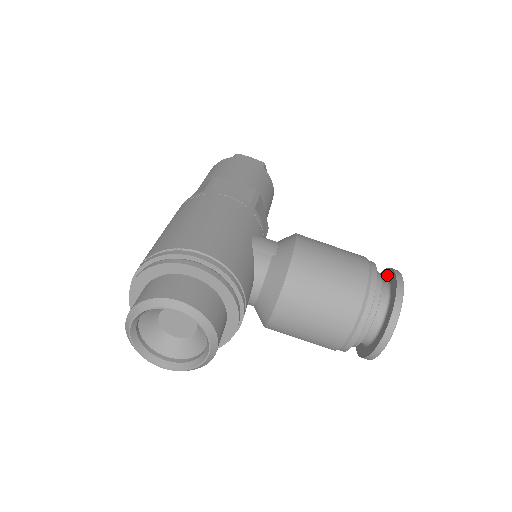
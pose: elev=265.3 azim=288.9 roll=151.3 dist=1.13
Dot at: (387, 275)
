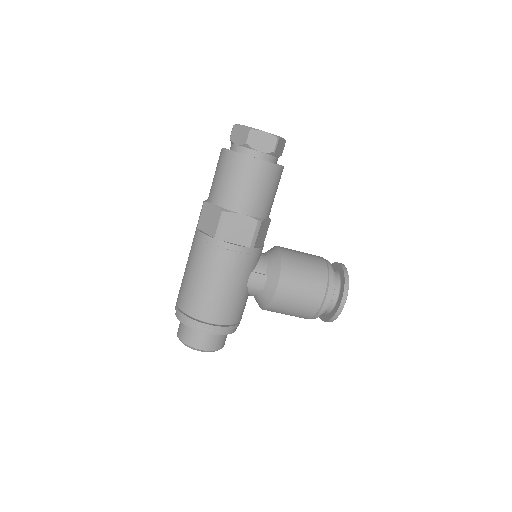
Dot at: (341, 287)
